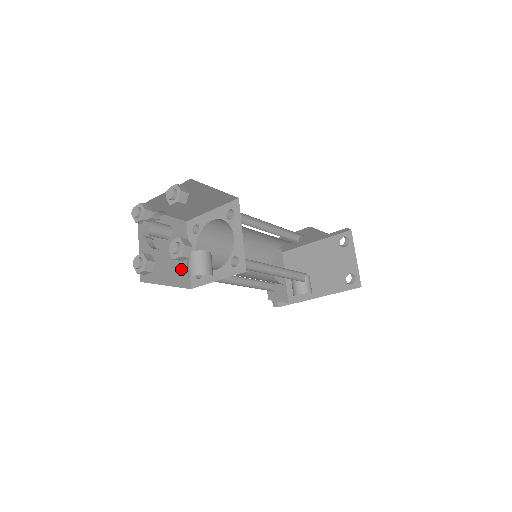
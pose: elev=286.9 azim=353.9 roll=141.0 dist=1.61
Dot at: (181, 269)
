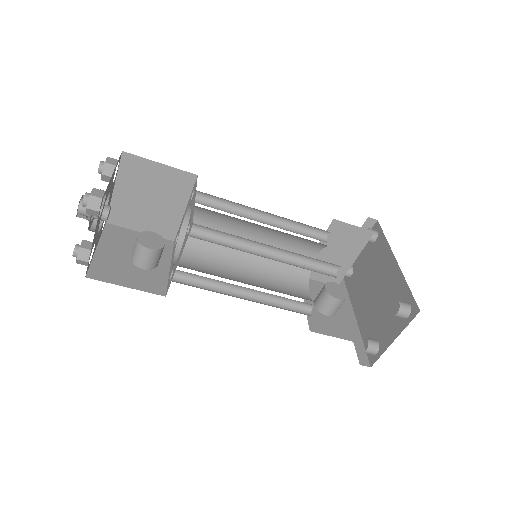
Dot at: (167, 221)
